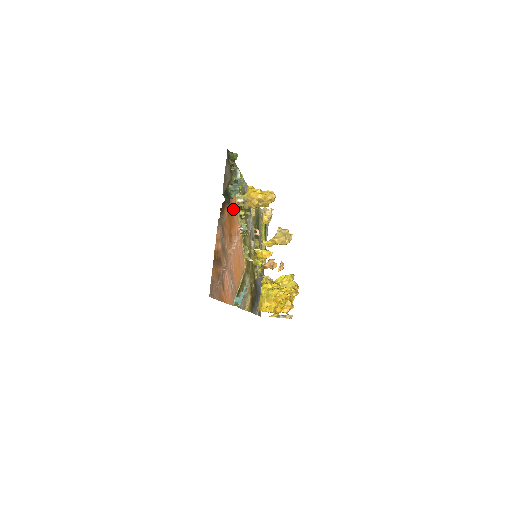
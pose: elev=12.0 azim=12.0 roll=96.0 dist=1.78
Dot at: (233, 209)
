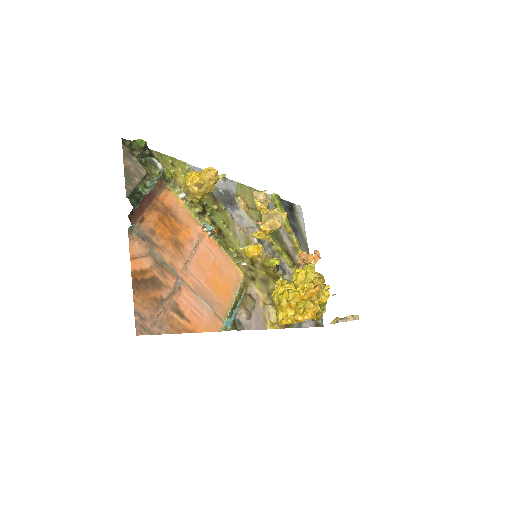
Dot at: (173, 209)
